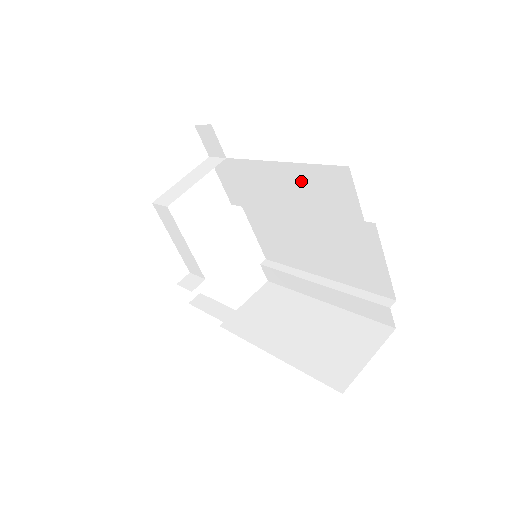
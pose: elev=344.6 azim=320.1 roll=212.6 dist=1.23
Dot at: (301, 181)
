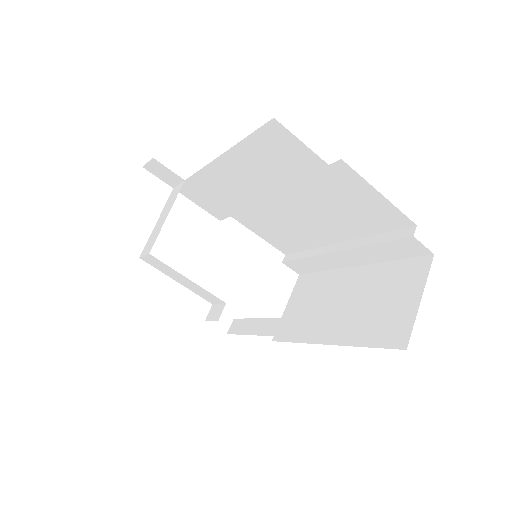
Dot at: (250, 161)
